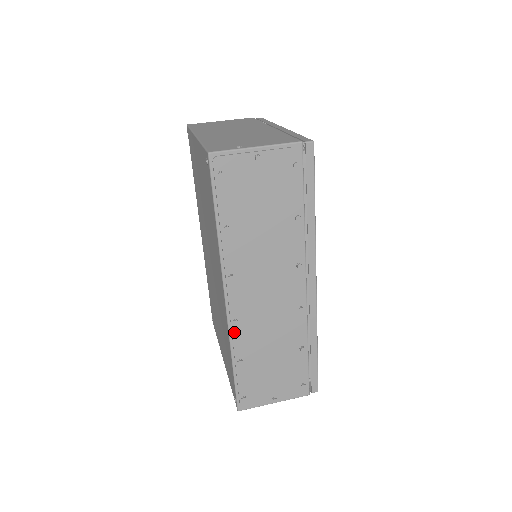
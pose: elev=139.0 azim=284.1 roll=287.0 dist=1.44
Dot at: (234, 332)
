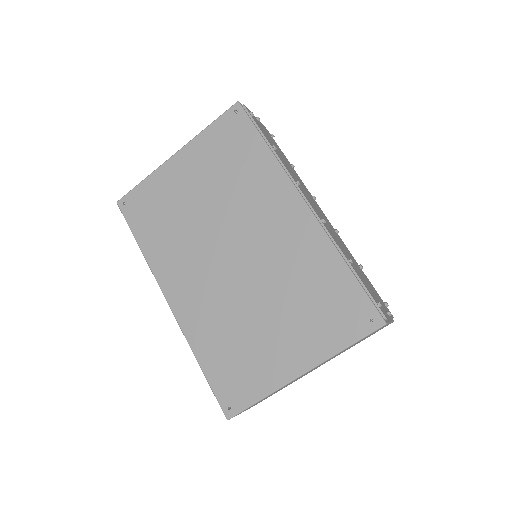
Dot at: (328, 231)
